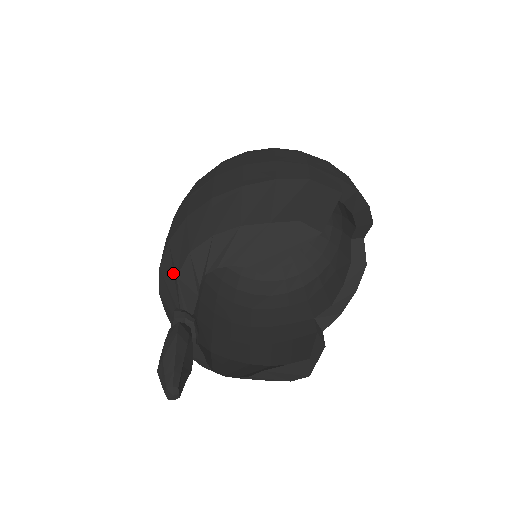
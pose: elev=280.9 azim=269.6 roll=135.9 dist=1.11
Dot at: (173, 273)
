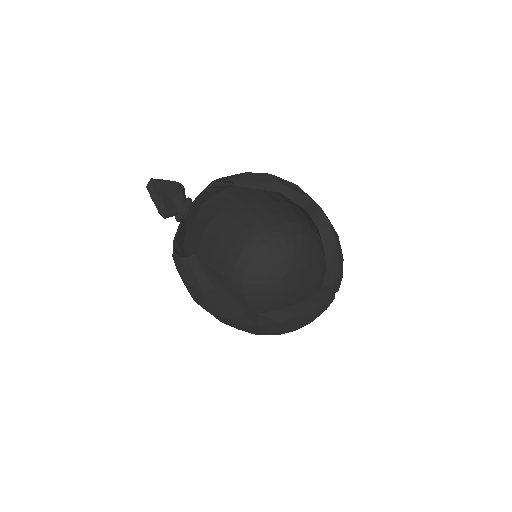
Dot at: occluded
